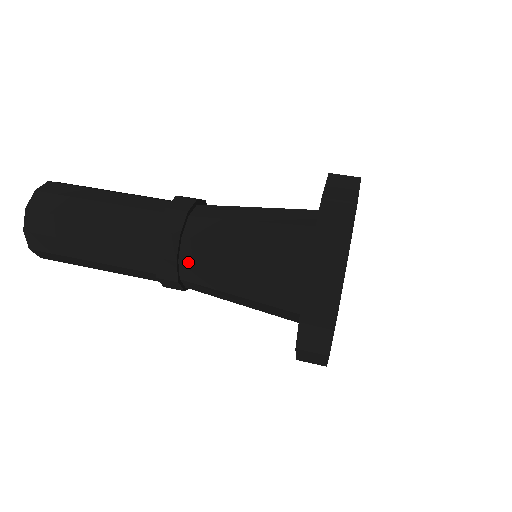
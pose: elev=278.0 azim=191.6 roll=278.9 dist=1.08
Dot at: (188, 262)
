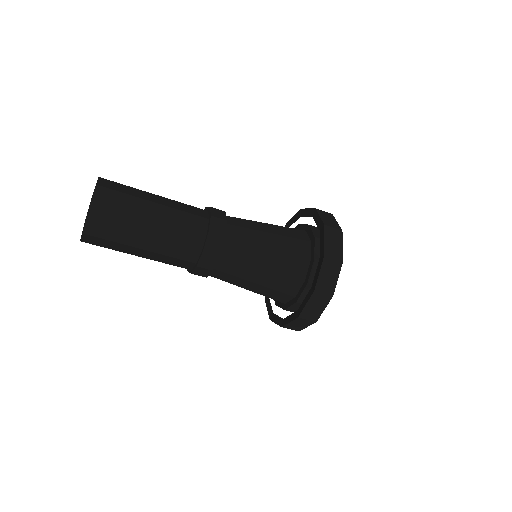
Dot at: (214, 277)
